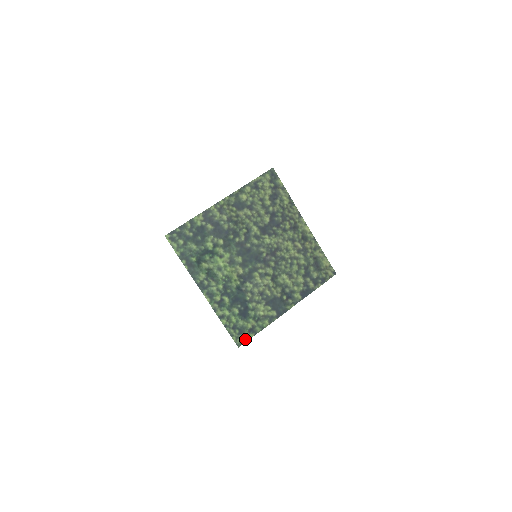
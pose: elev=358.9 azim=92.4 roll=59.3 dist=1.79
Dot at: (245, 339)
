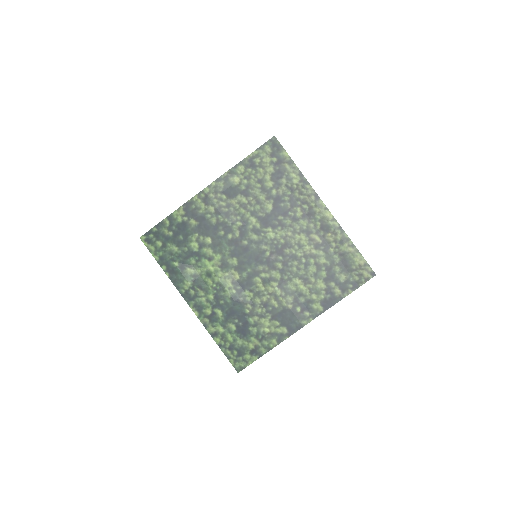
Dot at: (246, 362)
